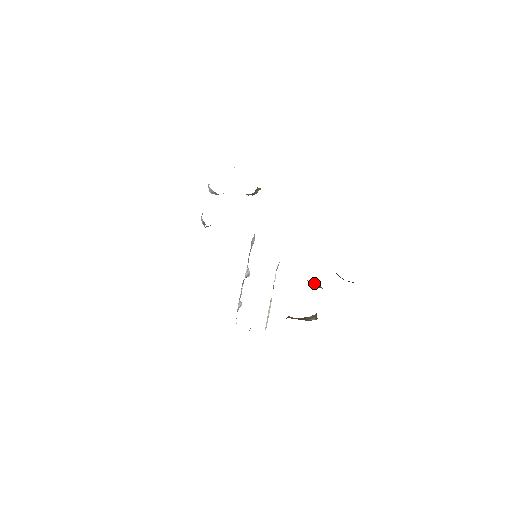
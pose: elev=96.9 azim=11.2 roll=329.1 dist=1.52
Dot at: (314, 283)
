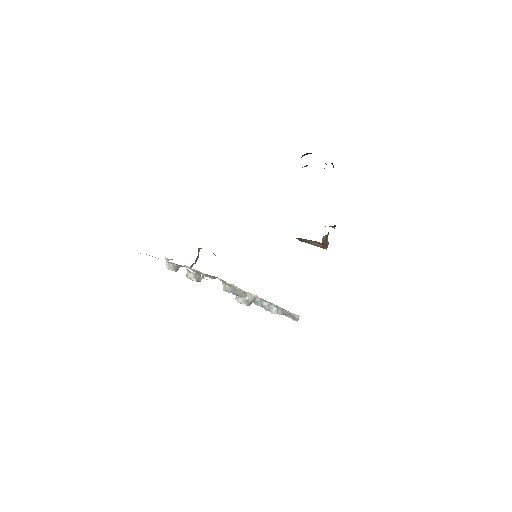
Dot at: occluded
